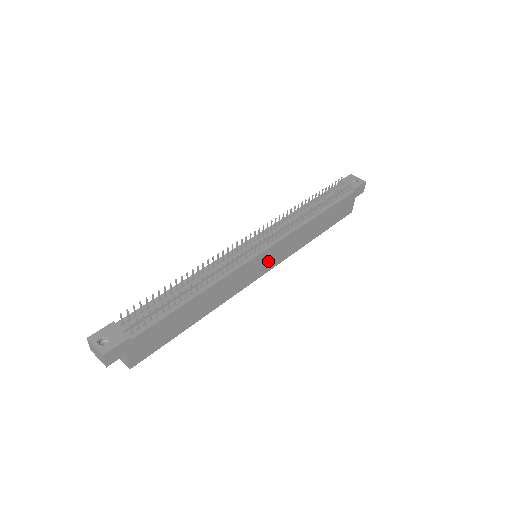
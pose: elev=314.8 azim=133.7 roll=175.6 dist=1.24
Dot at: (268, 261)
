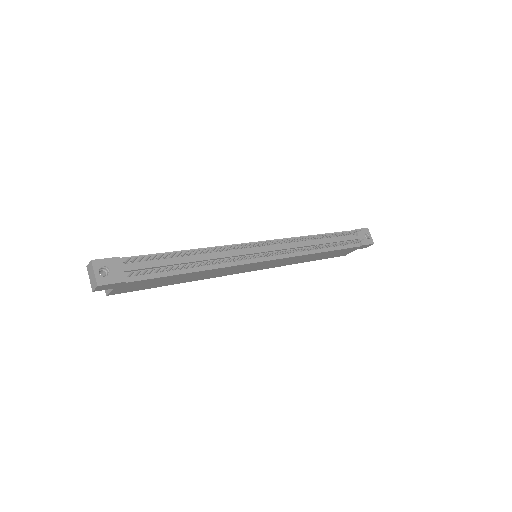
Dot at: (262, 266)
